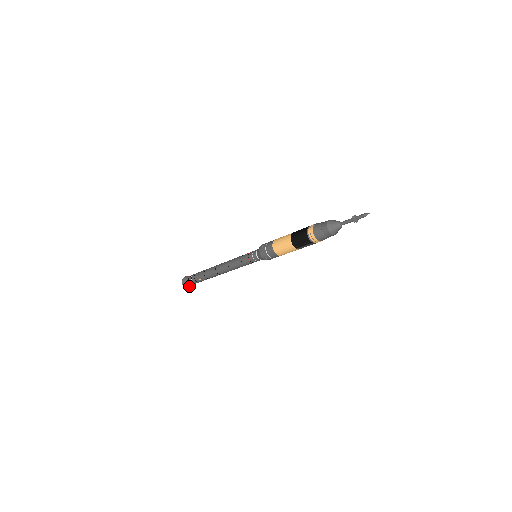
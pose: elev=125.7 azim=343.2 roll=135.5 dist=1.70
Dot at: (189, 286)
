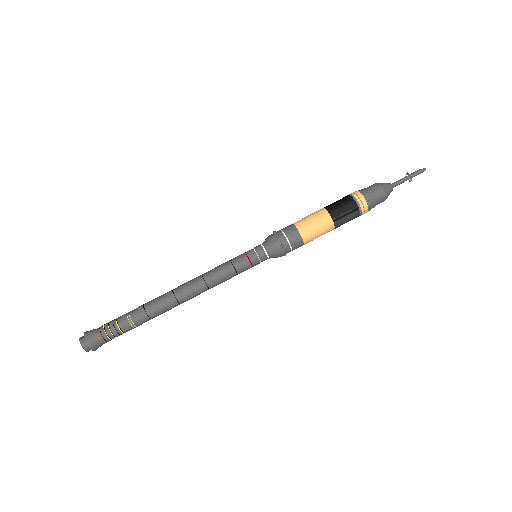
Dot at: (95, 346)
